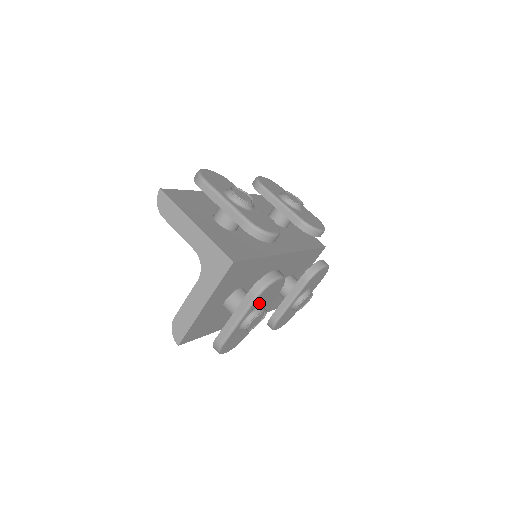
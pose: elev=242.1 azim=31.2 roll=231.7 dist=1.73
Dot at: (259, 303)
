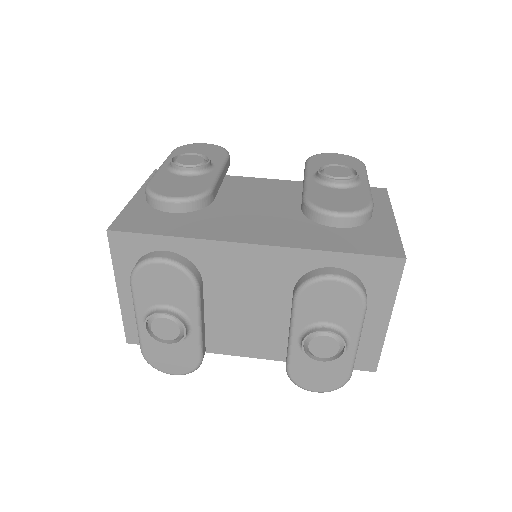
Dot at: (153, 298)
